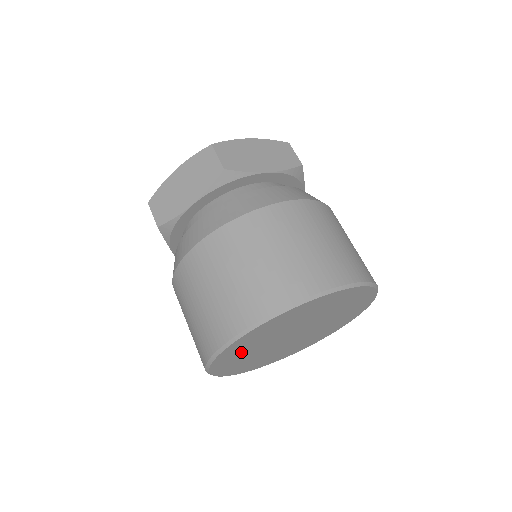
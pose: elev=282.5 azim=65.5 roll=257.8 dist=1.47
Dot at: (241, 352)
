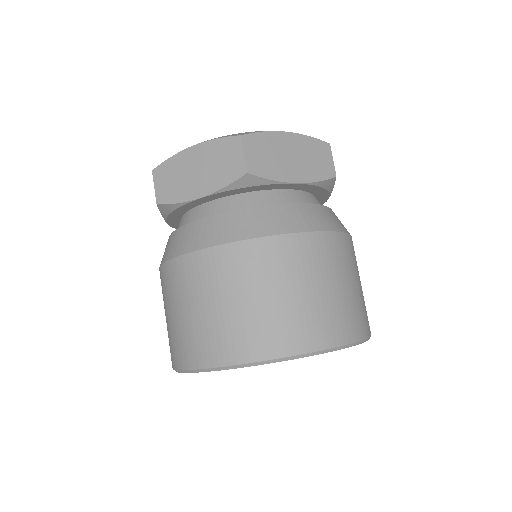
Dot at: occluded
